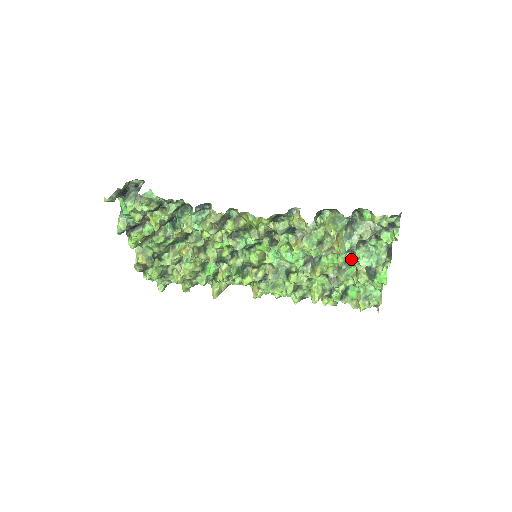
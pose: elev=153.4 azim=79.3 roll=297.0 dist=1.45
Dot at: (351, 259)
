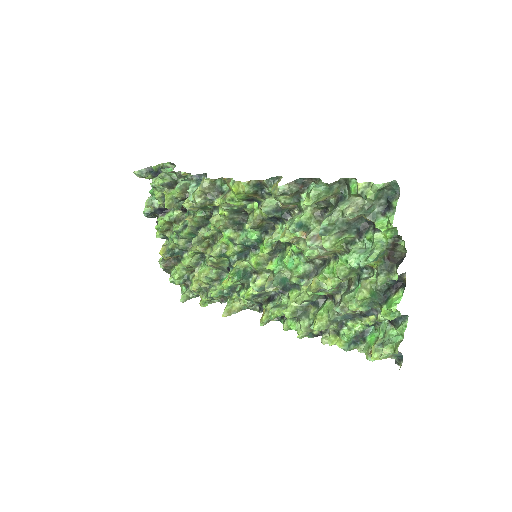
Dot at: (359, 274)
